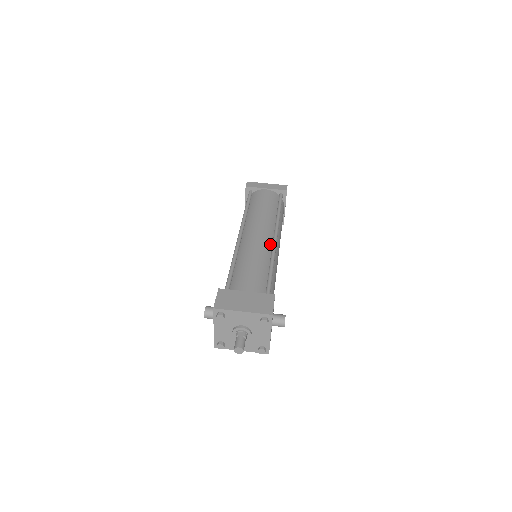
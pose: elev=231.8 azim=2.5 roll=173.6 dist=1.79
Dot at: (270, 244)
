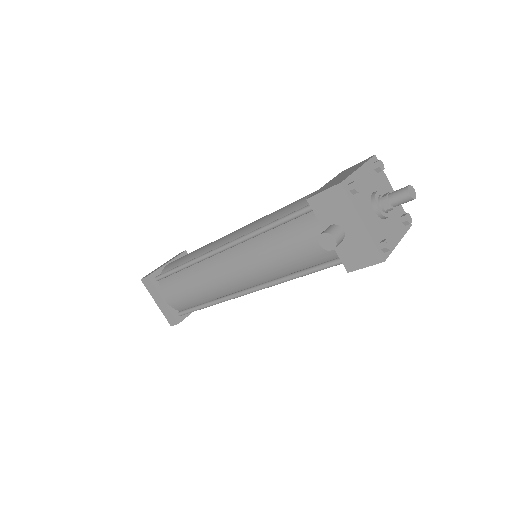
Dot at: occluded
